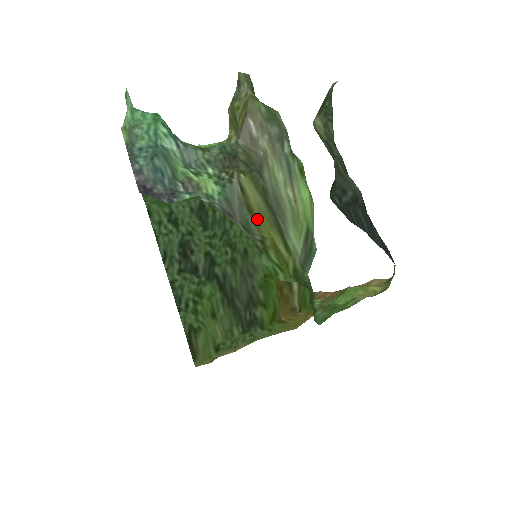
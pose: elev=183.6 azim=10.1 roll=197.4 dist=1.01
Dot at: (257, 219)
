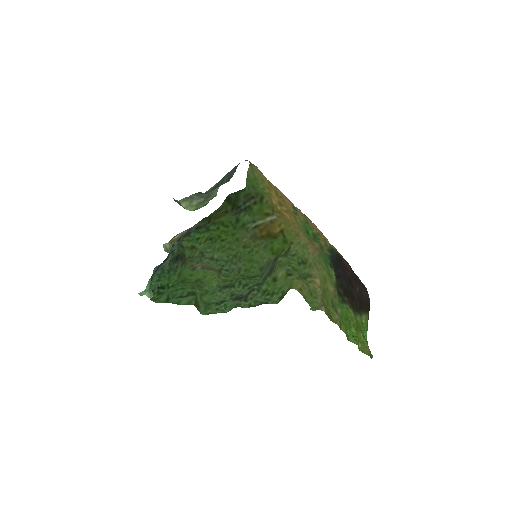
Dot at: occluded
